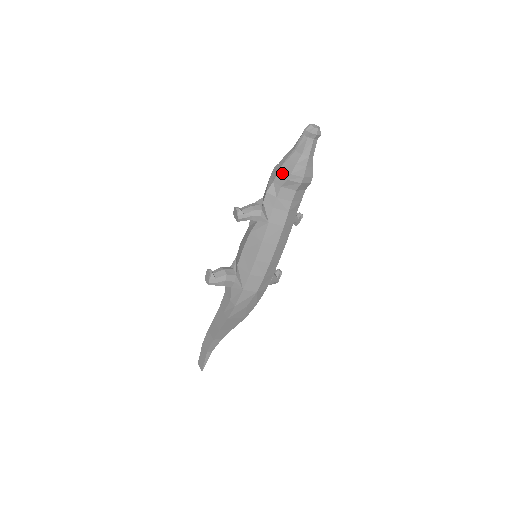
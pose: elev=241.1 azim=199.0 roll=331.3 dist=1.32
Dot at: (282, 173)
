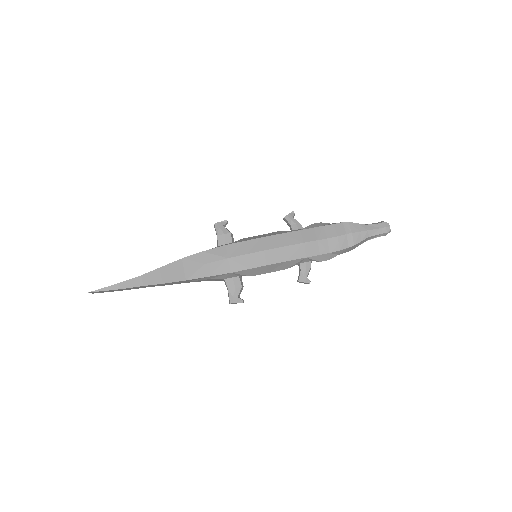
Dot at: occluded
